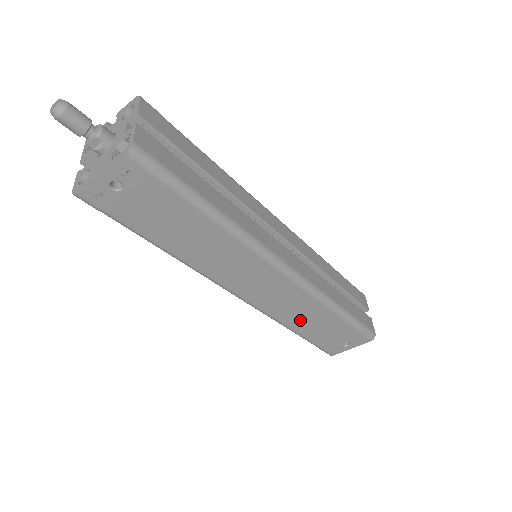
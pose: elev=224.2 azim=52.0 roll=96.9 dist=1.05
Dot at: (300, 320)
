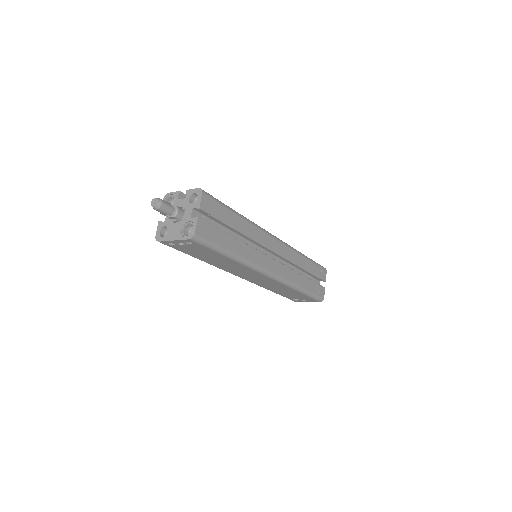
Dot at: (276, 289)
